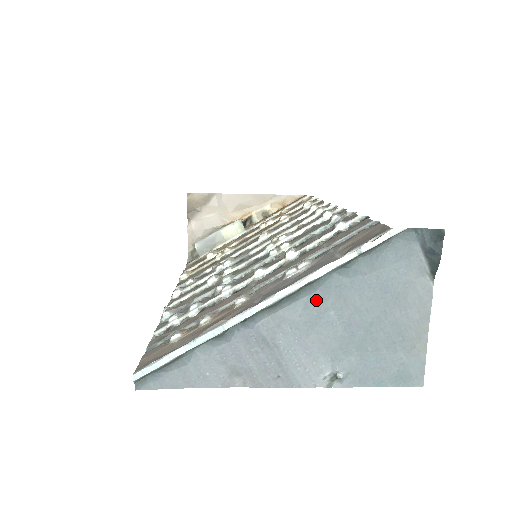
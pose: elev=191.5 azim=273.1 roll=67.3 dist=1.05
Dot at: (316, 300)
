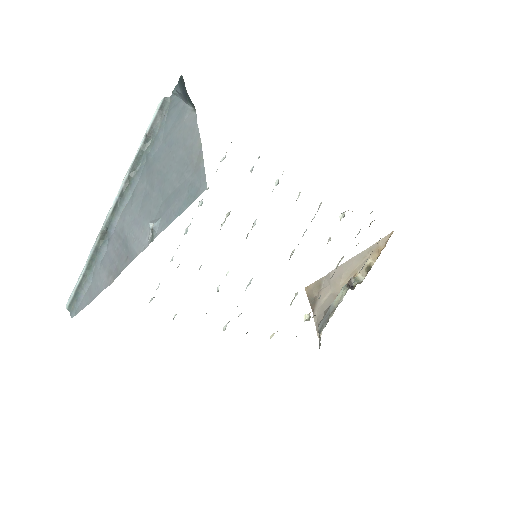
Dot at: (139, 187)
